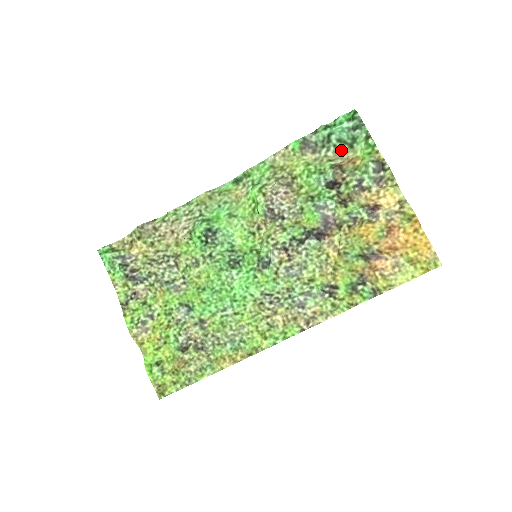
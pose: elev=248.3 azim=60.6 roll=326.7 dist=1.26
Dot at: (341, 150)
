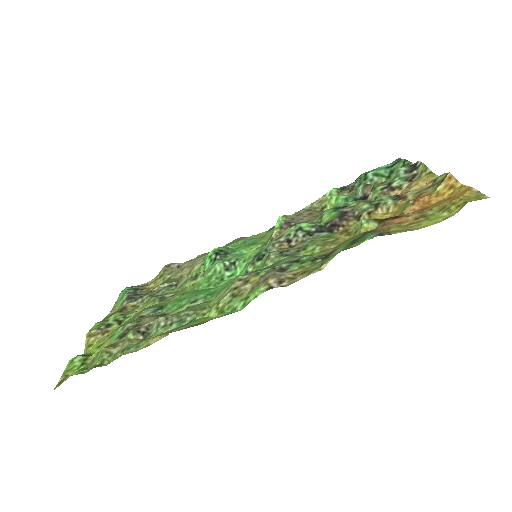
Dot at: (378, 182)
